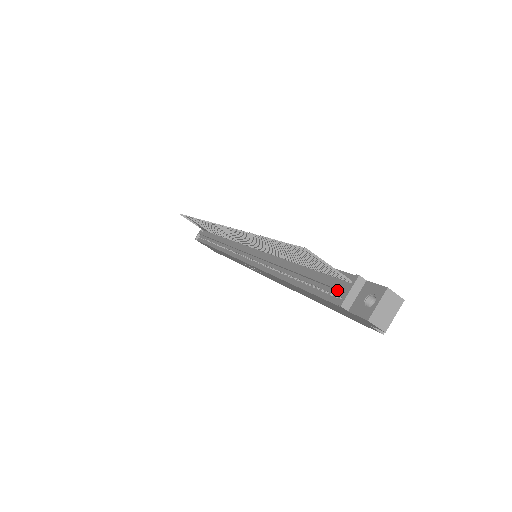
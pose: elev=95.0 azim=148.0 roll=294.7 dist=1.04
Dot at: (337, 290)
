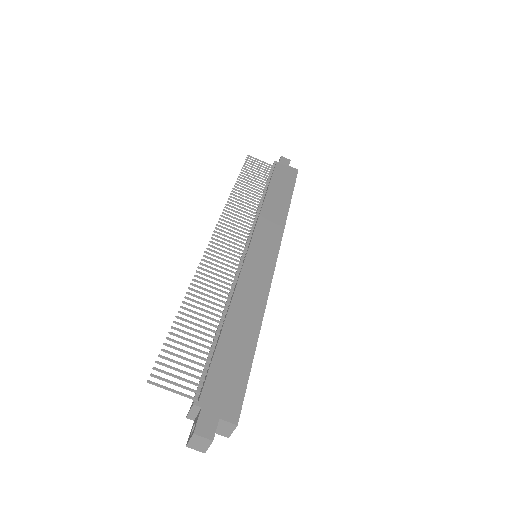
Dot at: (198, 395)
